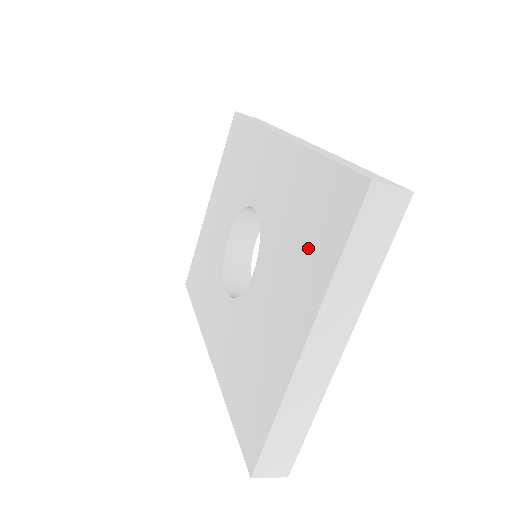
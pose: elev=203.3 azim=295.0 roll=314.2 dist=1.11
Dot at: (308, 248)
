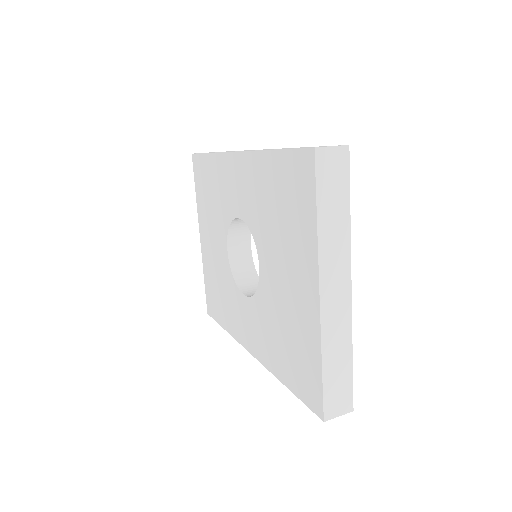
Dot at: (292, 222)
